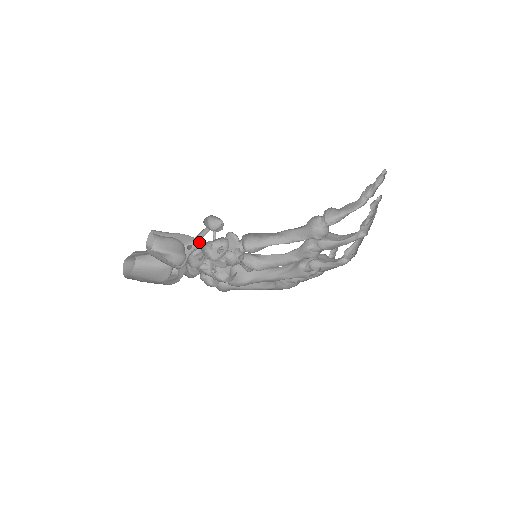
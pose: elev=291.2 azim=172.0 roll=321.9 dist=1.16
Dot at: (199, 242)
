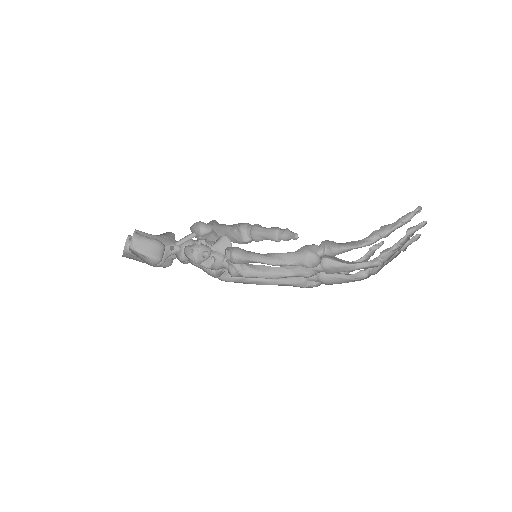
Dot at: occluded
